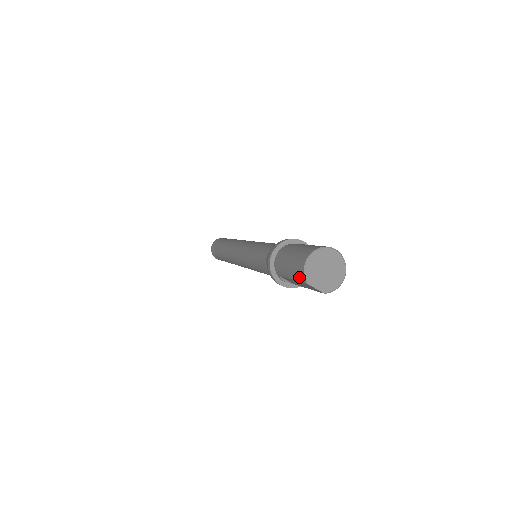
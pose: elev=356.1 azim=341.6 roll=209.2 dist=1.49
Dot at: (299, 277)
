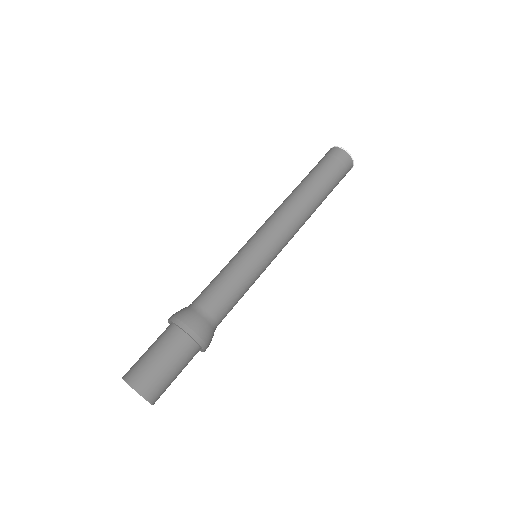
Dot at: occluded
